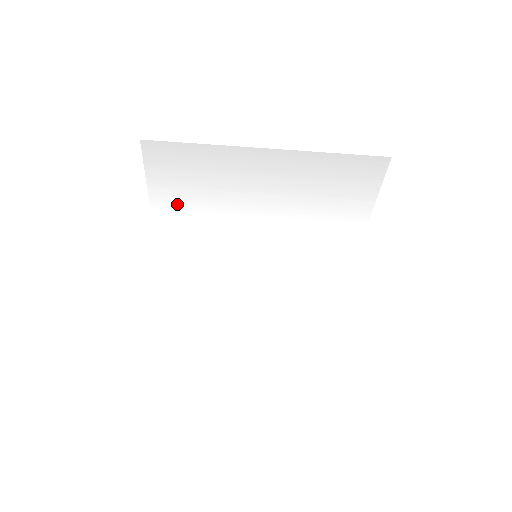
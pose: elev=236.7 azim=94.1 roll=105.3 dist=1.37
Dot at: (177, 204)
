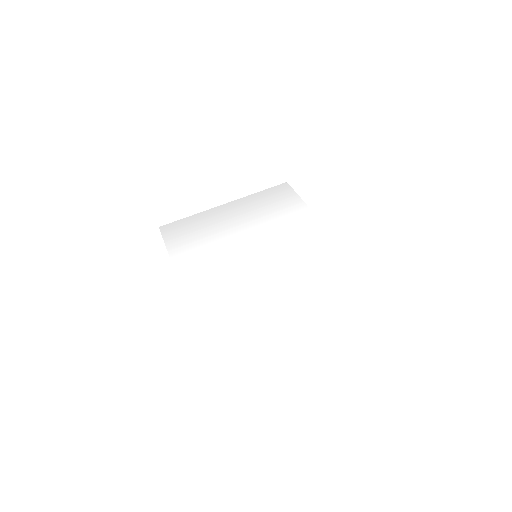
Dot at: (186, 248)
